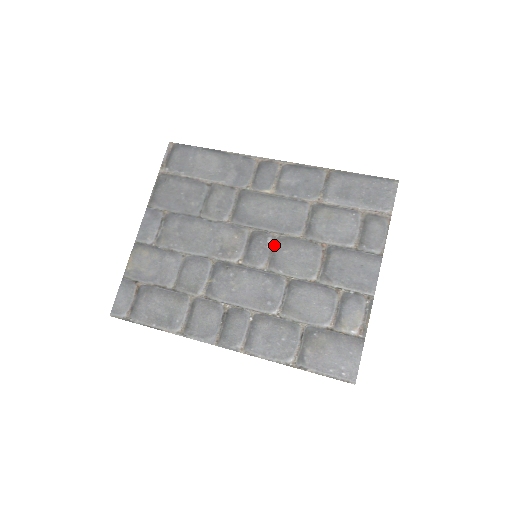
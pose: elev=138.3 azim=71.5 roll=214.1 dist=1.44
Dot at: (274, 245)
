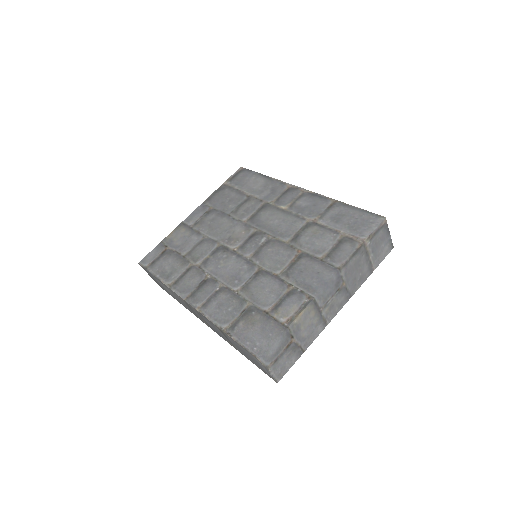
Dot at: (264, 243)
